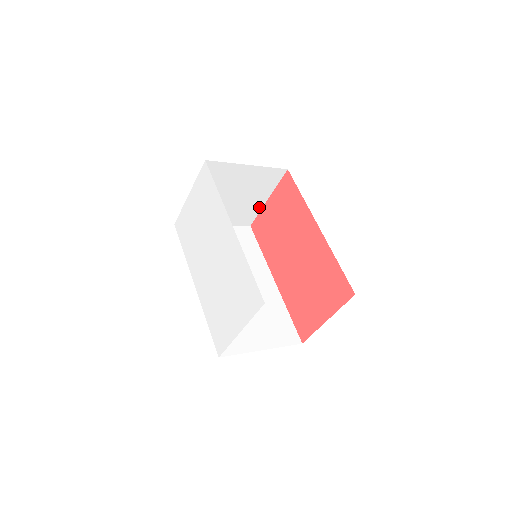
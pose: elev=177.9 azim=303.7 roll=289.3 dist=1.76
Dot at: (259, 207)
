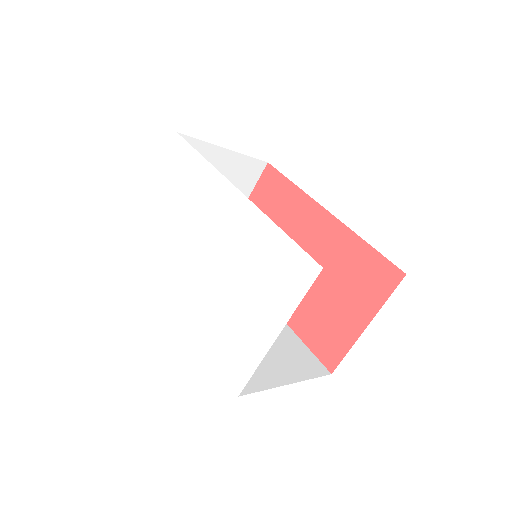
Dot at: occluded
